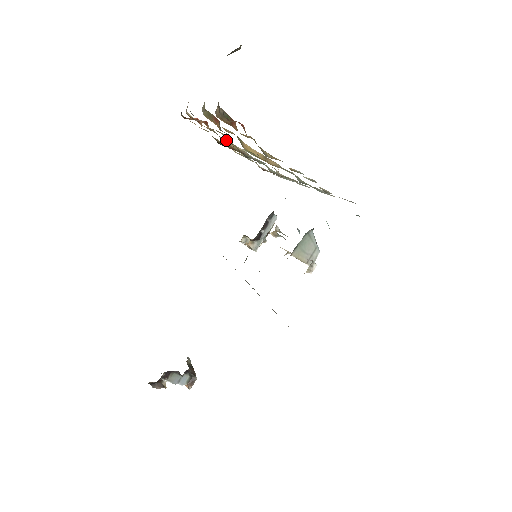
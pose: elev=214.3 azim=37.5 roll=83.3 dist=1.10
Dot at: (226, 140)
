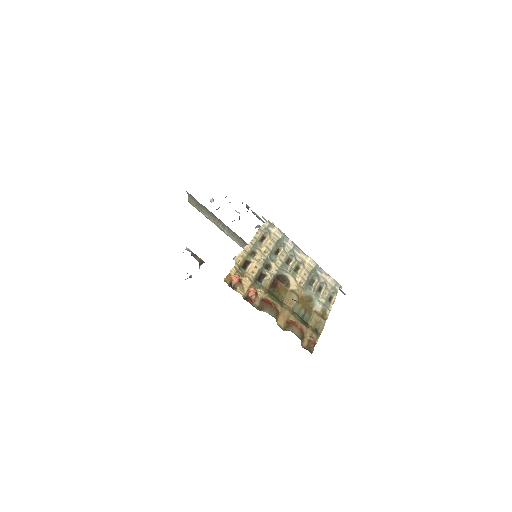
Dot at: (267, 288)
